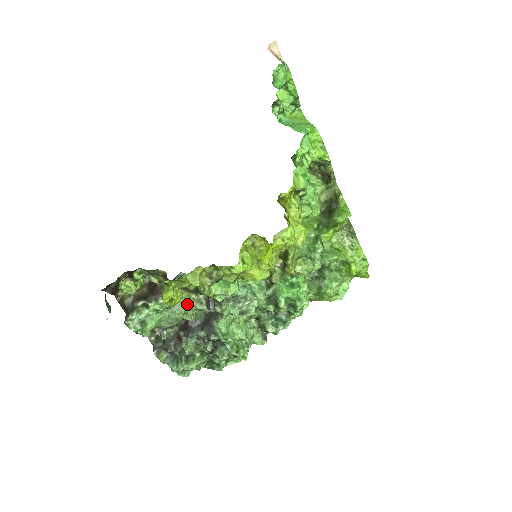
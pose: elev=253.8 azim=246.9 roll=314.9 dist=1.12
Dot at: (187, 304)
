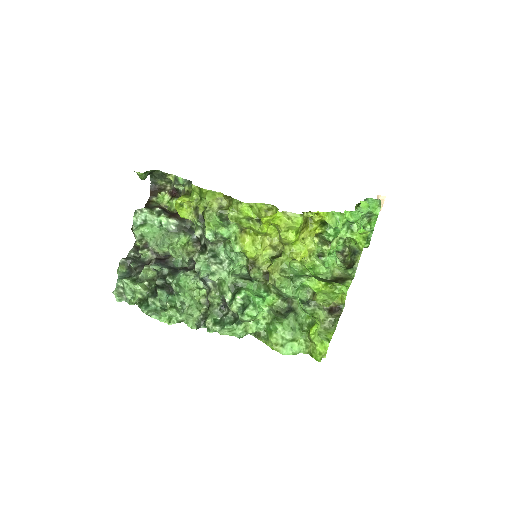
Dot at: (181, 244)
